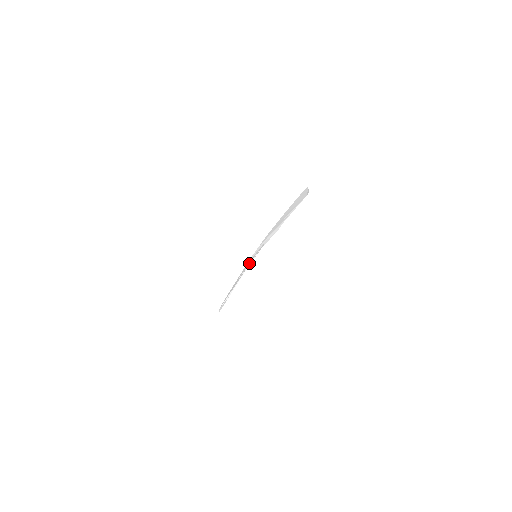
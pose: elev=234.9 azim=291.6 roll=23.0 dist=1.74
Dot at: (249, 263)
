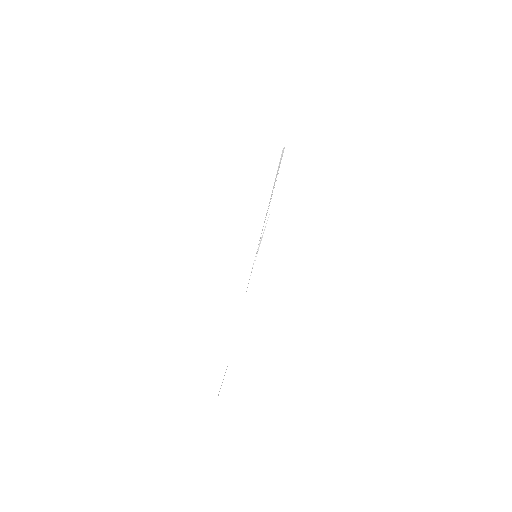
Dot at: (250, 276)
